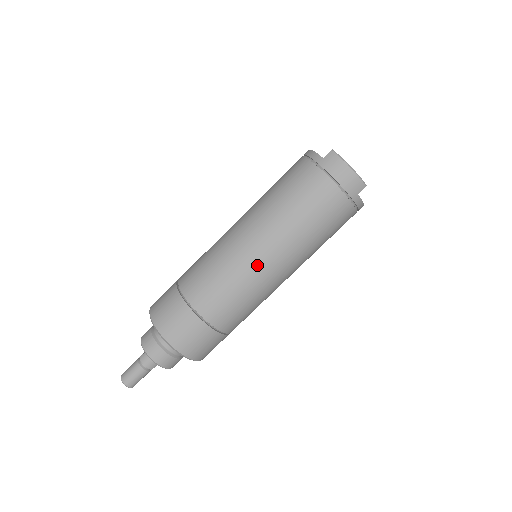
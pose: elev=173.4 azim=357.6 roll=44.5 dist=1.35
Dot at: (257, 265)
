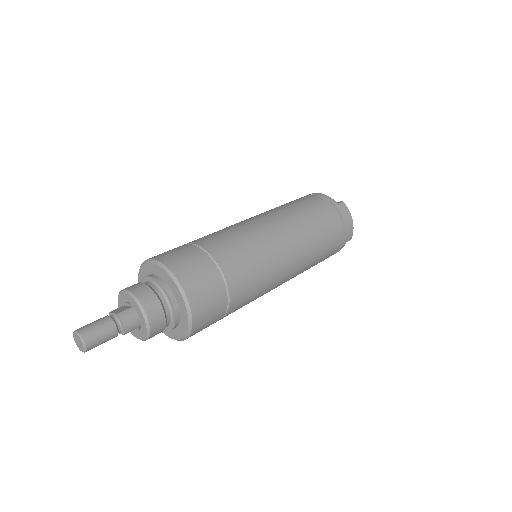
Dot at: (283, 261)
